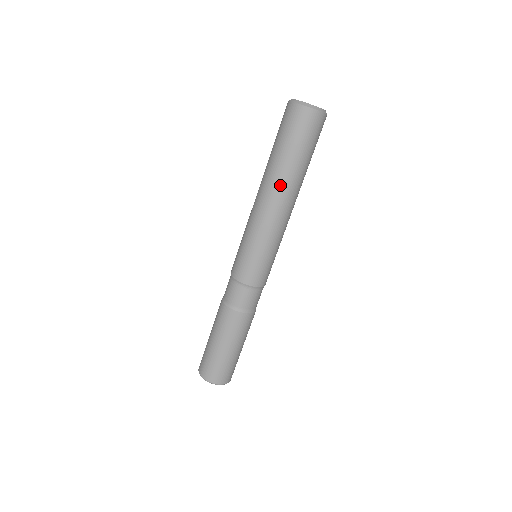
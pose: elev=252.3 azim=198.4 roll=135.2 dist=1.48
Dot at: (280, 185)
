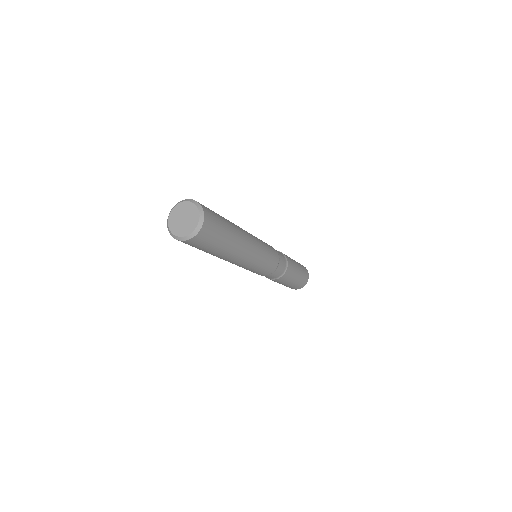
Dot at: occluded
